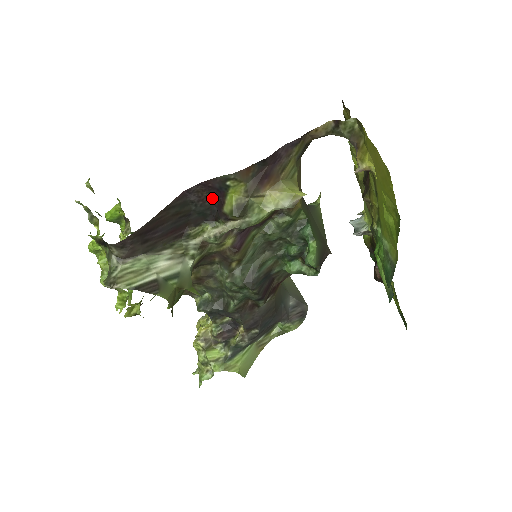
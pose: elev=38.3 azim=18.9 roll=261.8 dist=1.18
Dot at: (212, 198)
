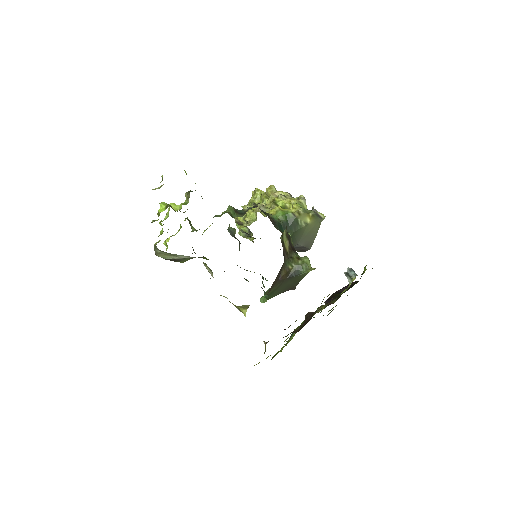
Dot at: occluded
